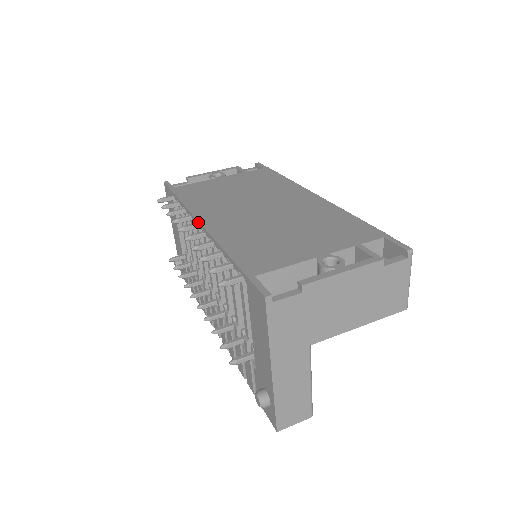
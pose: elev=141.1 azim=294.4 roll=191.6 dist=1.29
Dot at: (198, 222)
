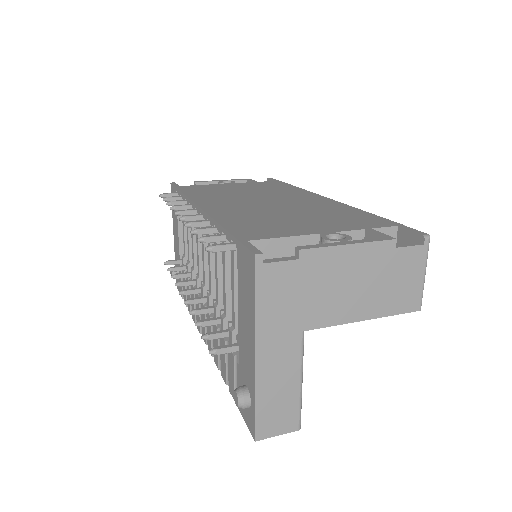
Dot at: (197, 206)
